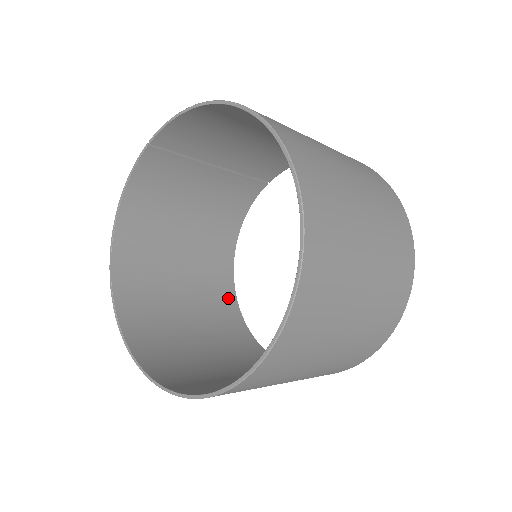
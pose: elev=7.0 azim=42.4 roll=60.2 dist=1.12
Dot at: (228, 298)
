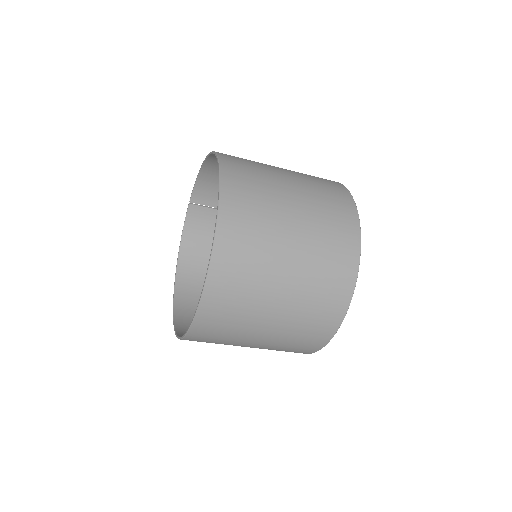
Dot at: occluded
